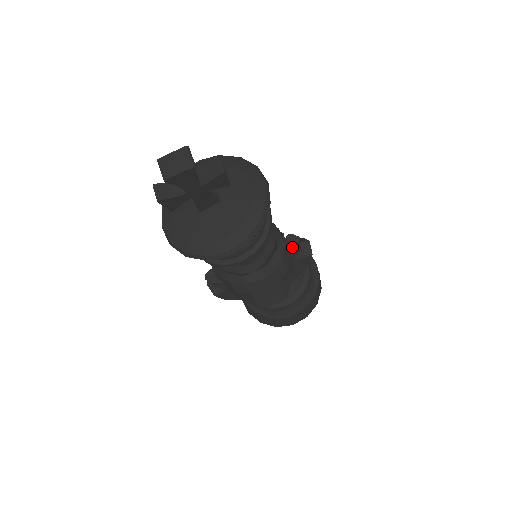
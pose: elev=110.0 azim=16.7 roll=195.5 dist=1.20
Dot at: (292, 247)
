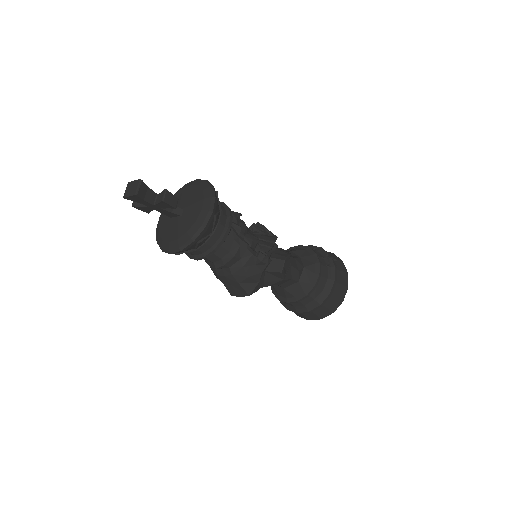
Dot at: (258, 261)
